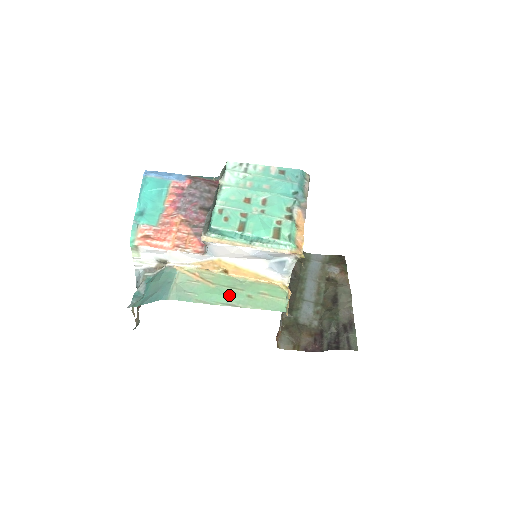
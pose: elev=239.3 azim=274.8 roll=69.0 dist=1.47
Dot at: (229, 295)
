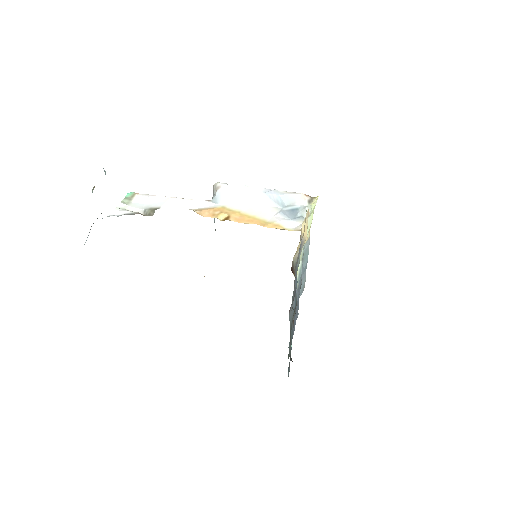
Dot at: occluded
